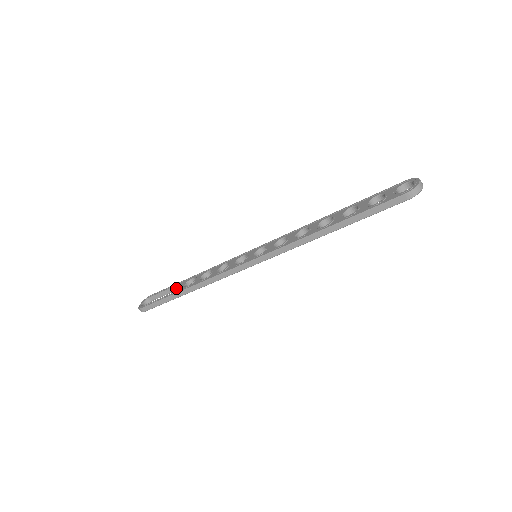
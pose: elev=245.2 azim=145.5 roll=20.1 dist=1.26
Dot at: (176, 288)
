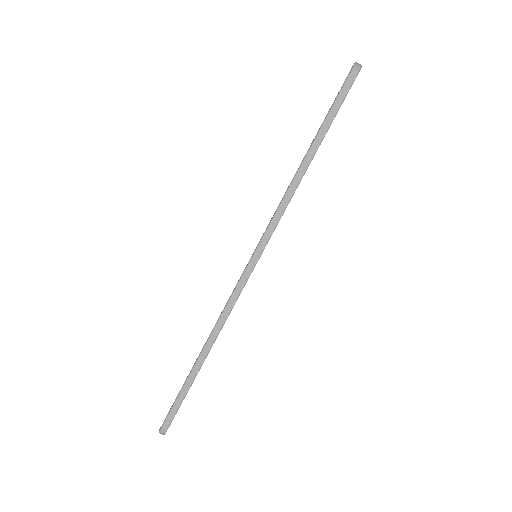
Dot at: occluded
